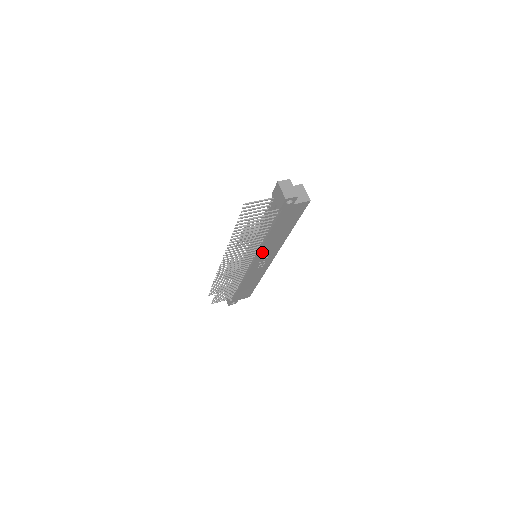
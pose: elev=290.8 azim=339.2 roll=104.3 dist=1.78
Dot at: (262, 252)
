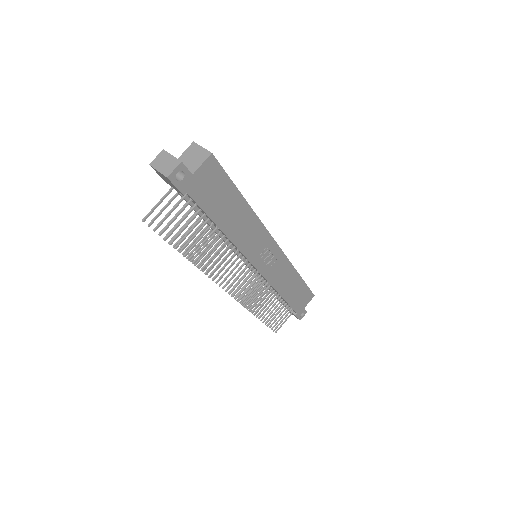
Dot at: (247, 249)
